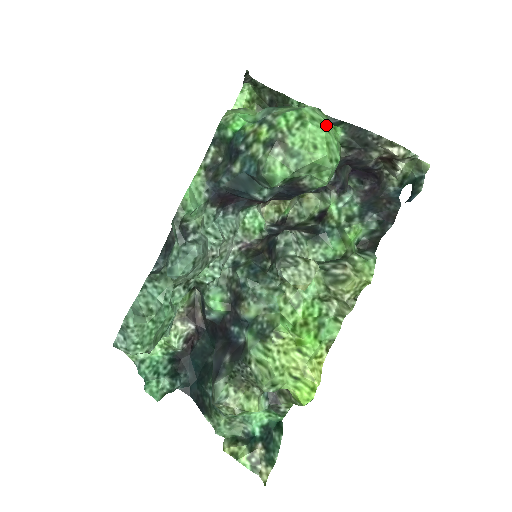
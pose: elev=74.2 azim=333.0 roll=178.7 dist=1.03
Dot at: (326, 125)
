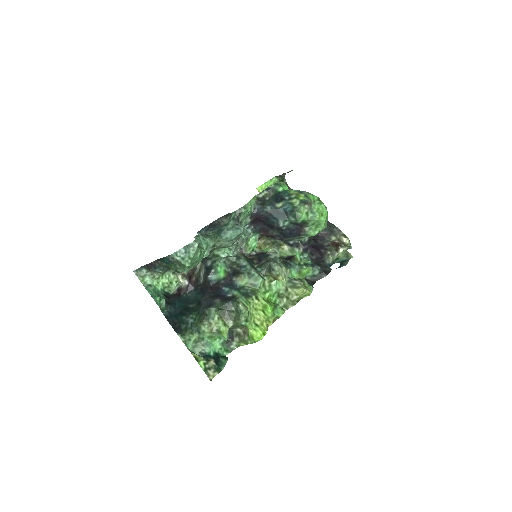
Dot at: occluded
